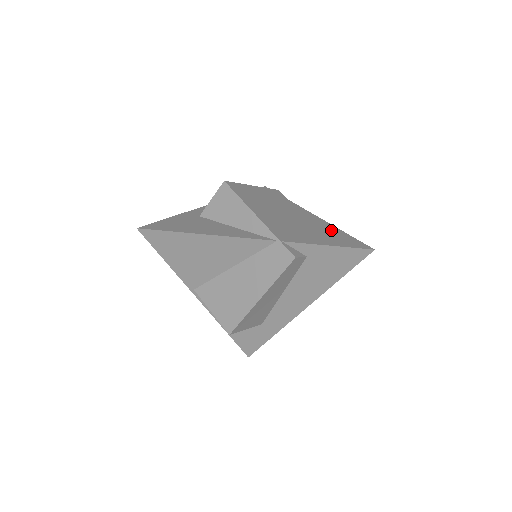
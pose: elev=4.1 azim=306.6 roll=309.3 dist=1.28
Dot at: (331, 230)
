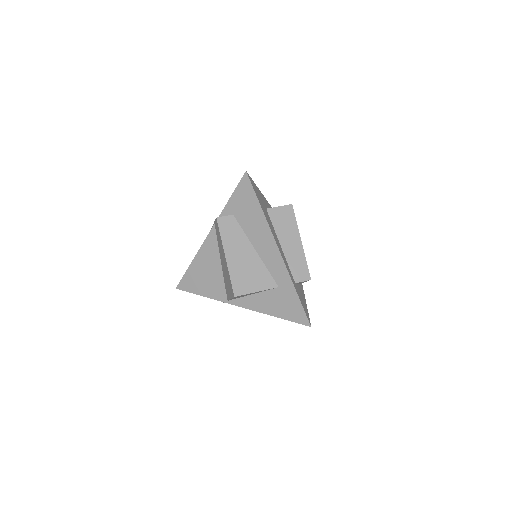
Dot at: occluded
